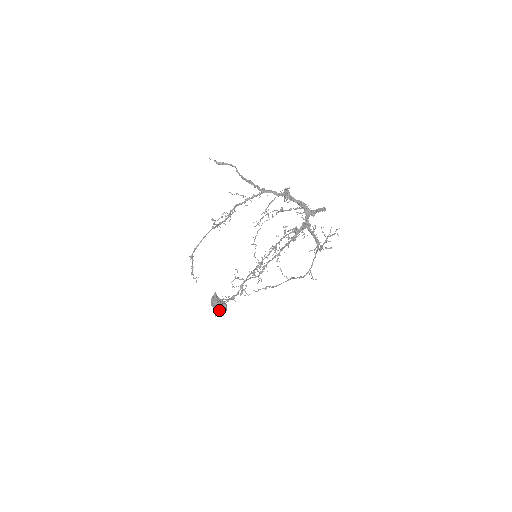
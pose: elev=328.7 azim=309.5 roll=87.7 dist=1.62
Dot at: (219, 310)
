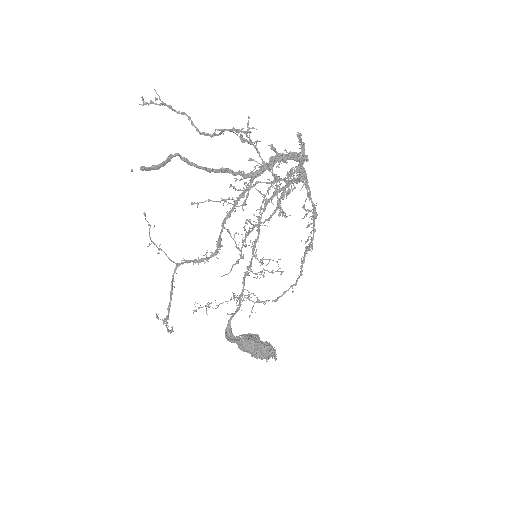
Dot at: (274, 356)
